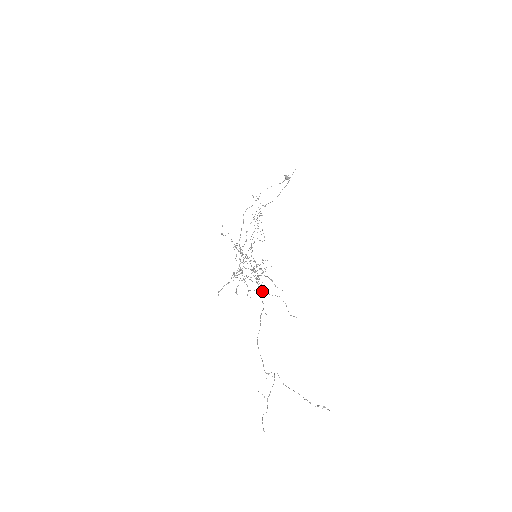
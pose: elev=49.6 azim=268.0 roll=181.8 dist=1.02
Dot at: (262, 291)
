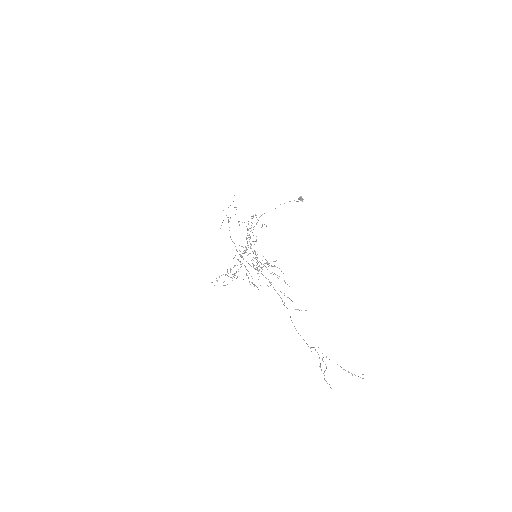
Dot at: (268, 286)
